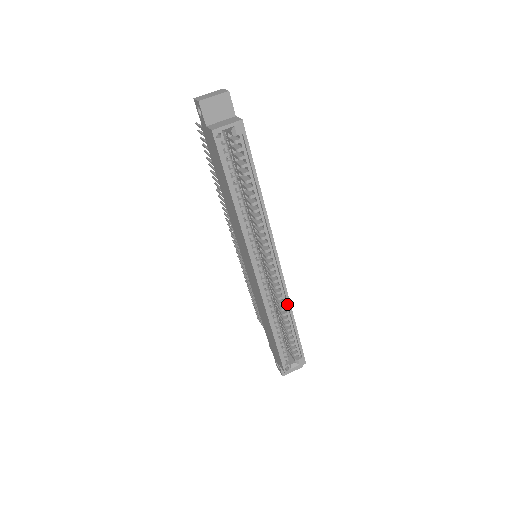
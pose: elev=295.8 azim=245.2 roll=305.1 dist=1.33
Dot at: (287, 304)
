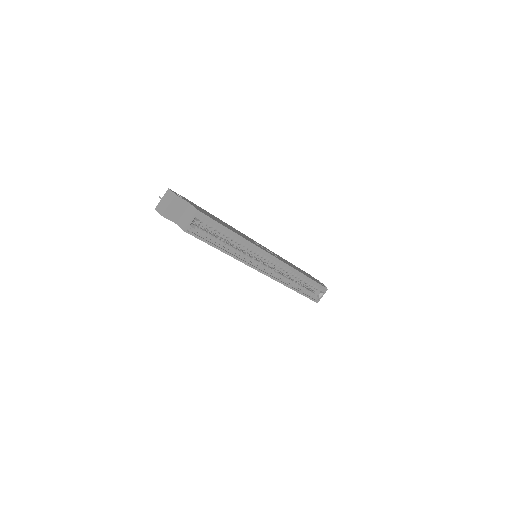
Dot at: (294, 271)
